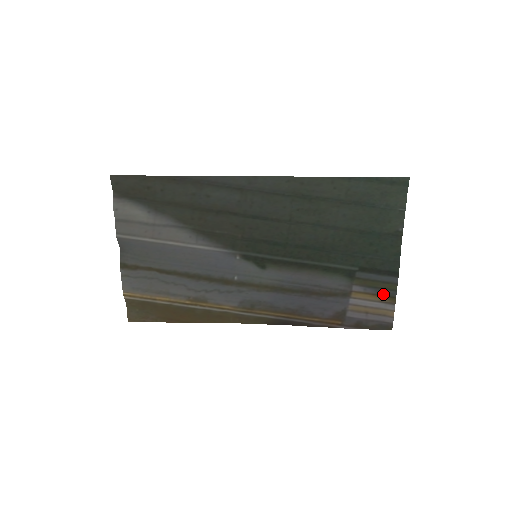
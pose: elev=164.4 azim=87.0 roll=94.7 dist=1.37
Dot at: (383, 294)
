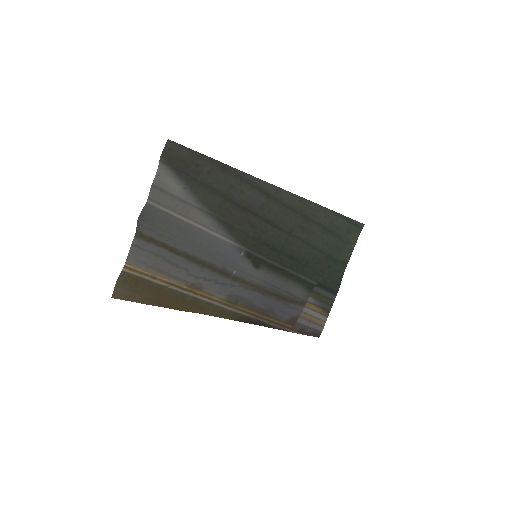
Dot at: (324, 307)
